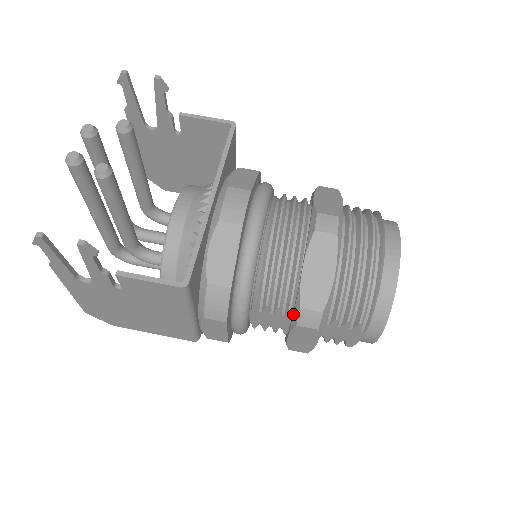
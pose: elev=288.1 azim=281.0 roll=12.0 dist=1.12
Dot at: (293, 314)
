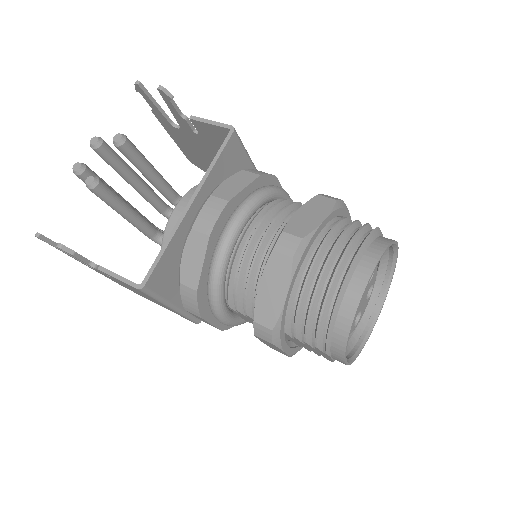
Dot at: occluded
